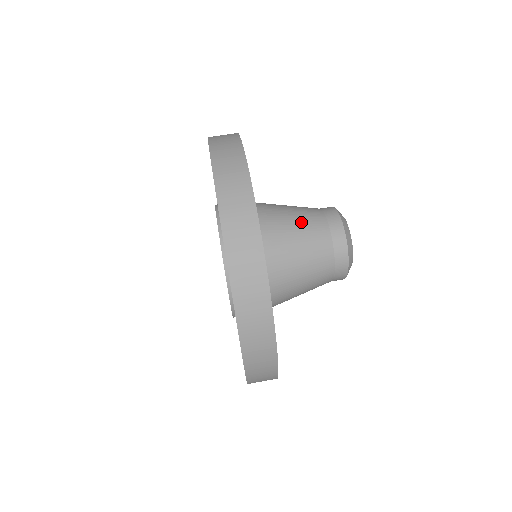
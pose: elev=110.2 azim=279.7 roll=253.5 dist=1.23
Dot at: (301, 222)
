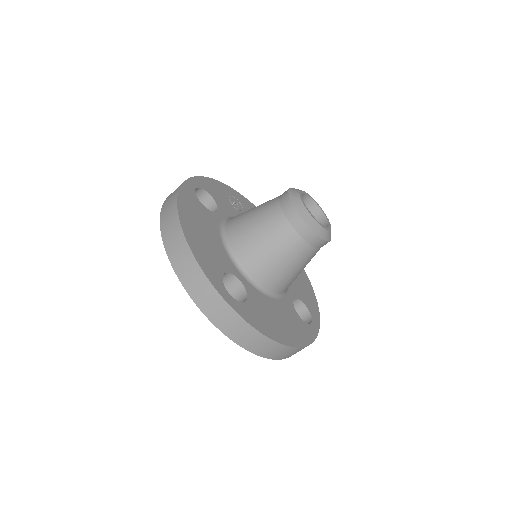
Dot at: (264, 230)
